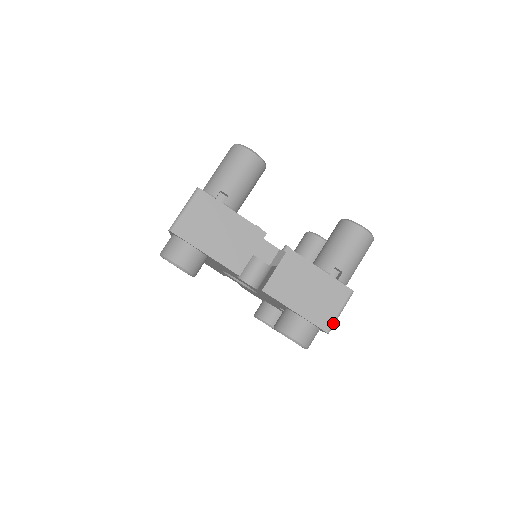
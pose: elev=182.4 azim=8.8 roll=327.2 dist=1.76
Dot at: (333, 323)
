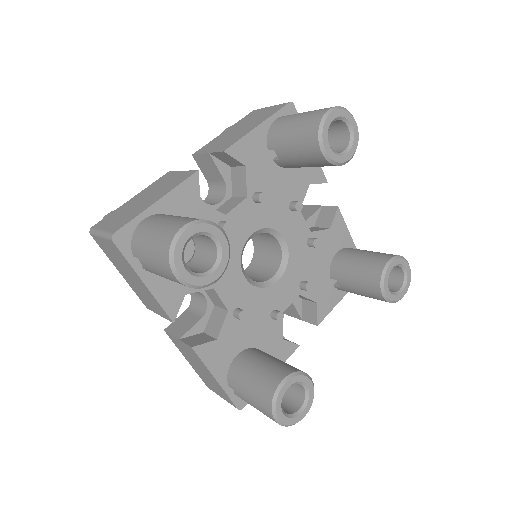
Dot at: (215, 392)
